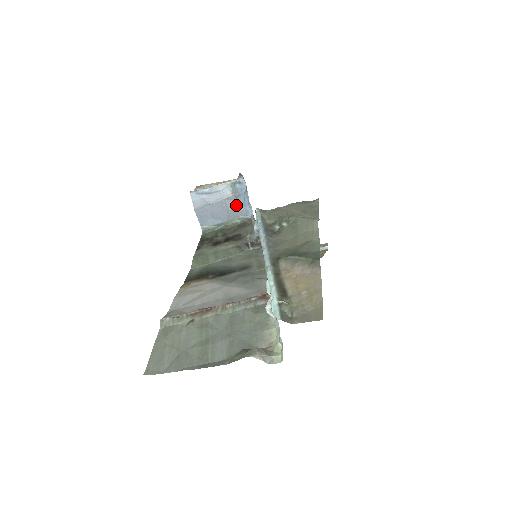
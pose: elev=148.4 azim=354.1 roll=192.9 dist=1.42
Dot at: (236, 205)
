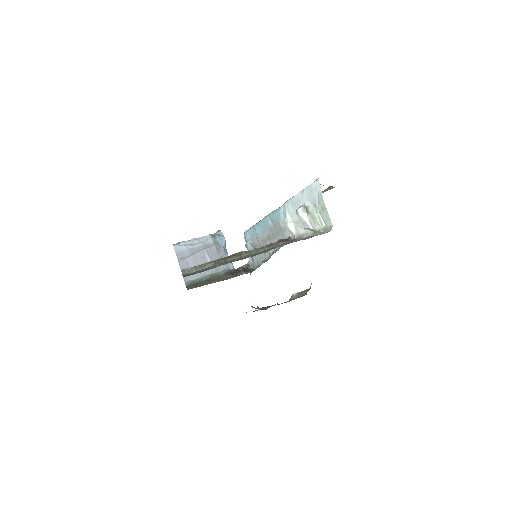
Dot at: (217, 257)
